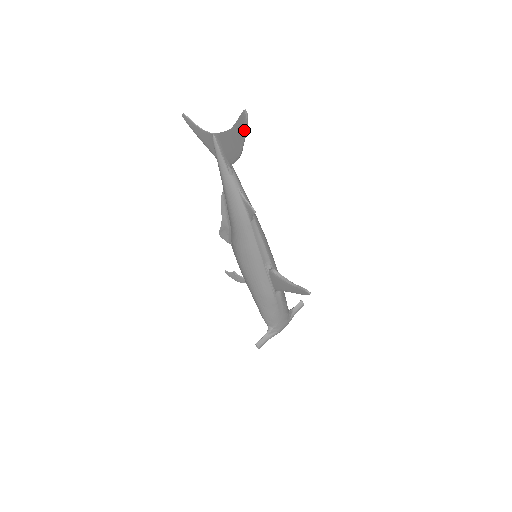
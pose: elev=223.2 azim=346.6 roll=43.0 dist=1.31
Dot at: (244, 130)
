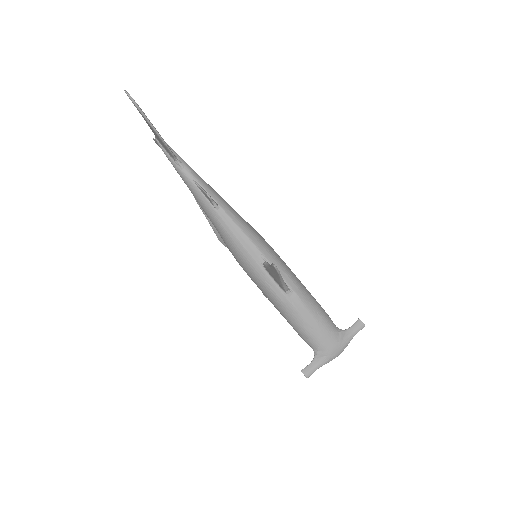
Dot at: (138, 110)
